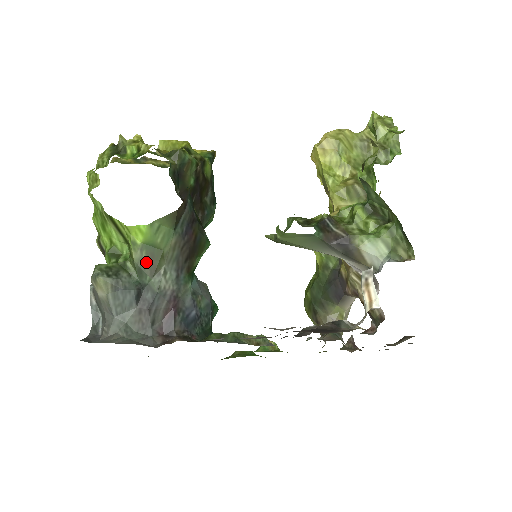
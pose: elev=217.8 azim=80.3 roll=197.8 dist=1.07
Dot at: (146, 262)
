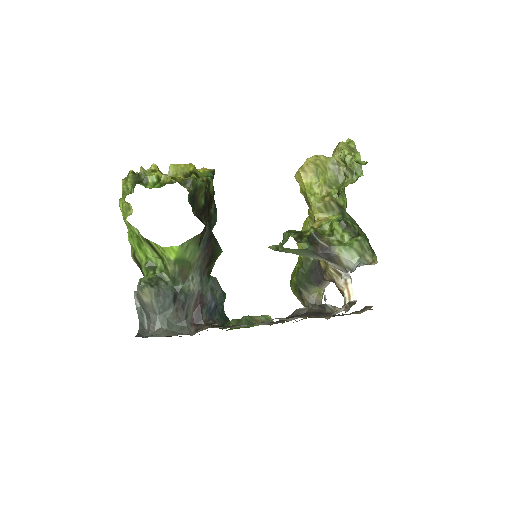
Dot at: (178, 273)
